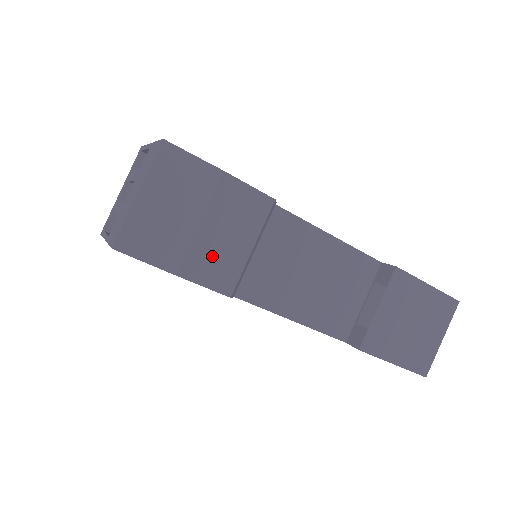
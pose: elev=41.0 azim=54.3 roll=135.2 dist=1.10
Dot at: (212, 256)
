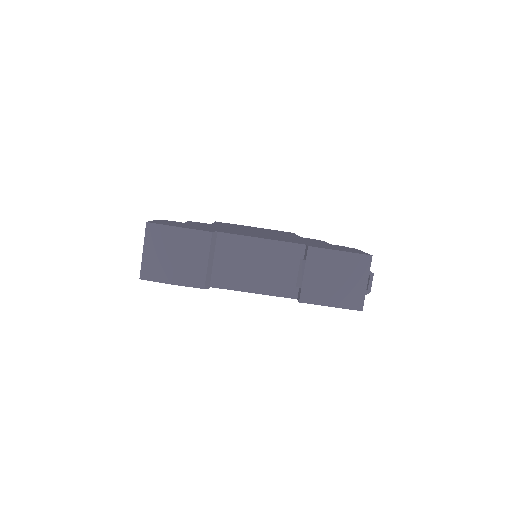
Dot at: (187, 270)
